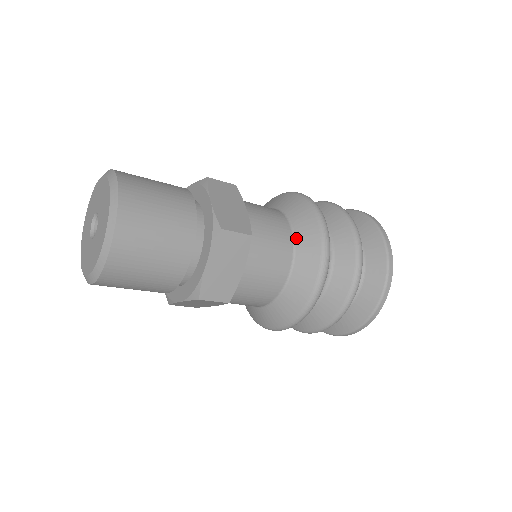
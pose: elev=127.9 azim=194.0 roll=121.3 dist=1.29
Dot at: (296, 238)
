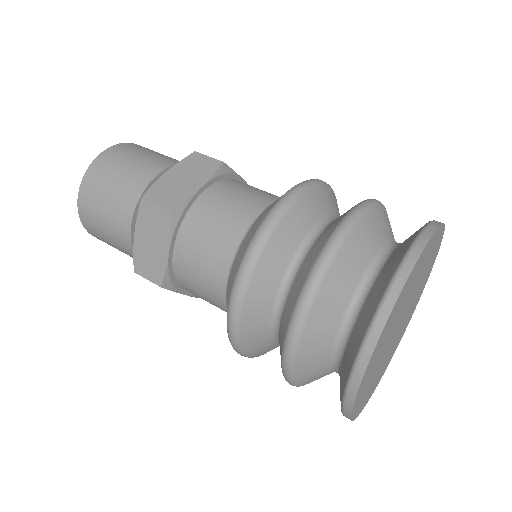
Dot at: (248, 231)
